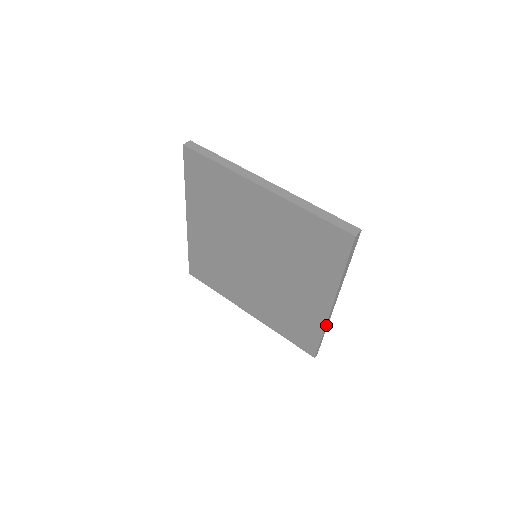
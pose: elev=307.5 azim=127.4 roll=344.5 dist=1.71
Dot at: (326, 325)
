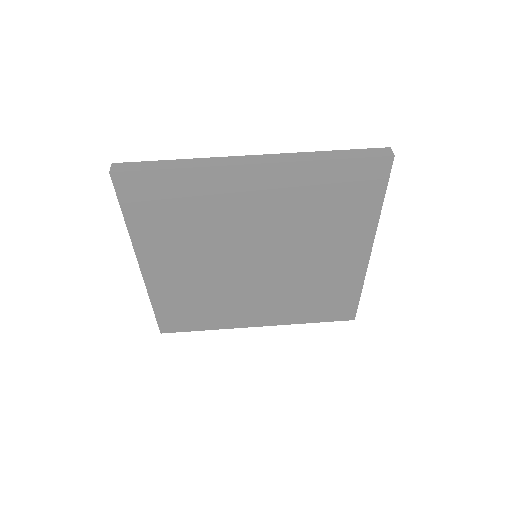
Dot at: (363, 278)
